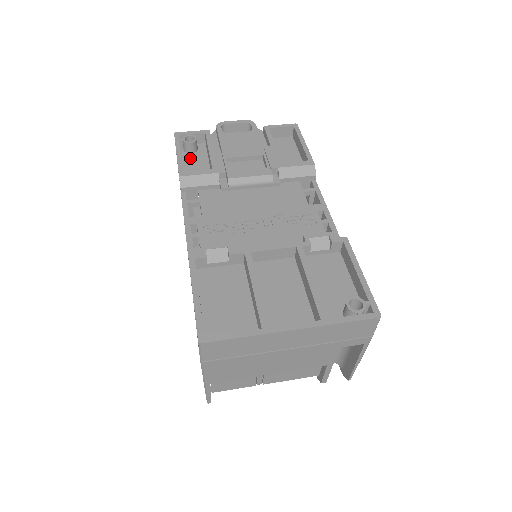
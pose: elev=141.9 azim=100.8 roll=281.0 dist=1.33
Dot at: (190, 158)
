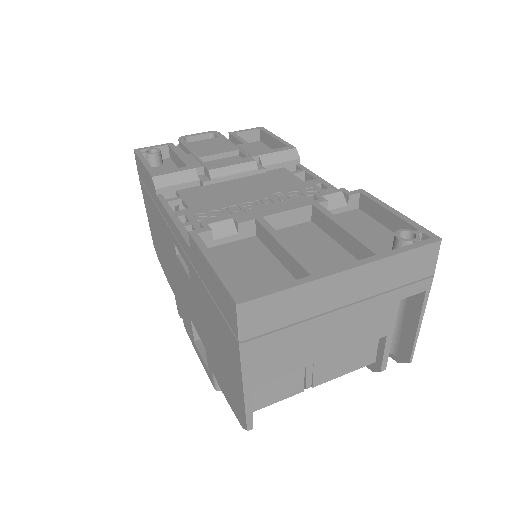
Dot at: (157, 170)
